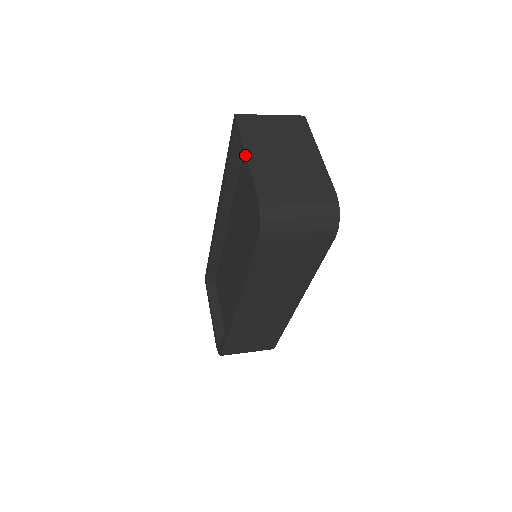
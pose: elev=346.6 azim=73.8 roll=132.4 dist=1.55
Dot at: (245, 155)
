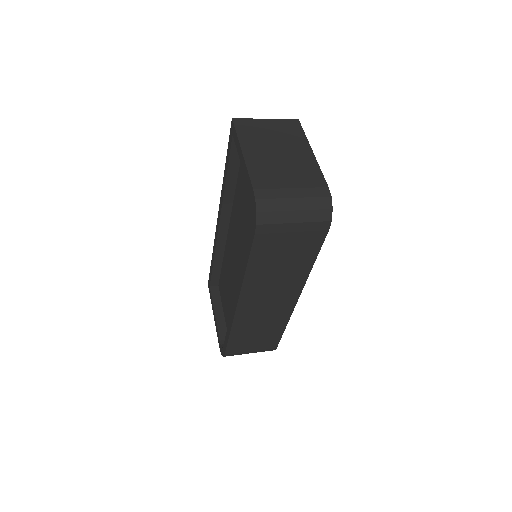
Dot at: (242, 154)
